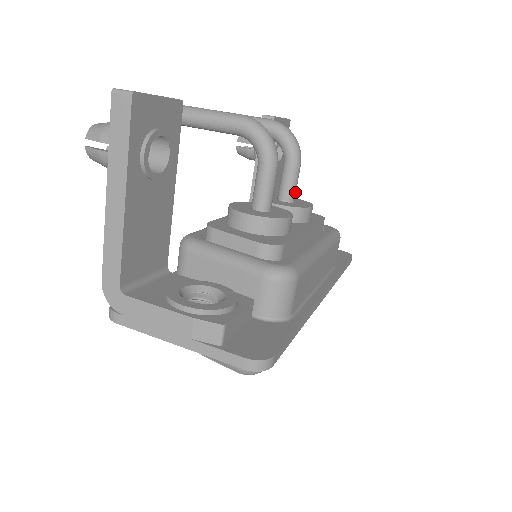
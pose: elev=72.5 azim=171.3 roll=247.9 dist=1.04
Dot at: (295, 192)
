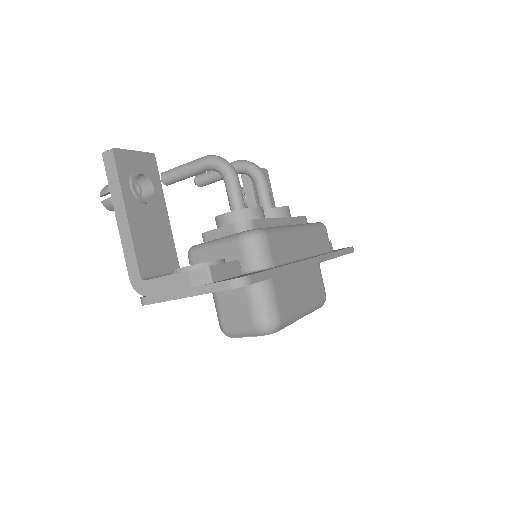
Dot at: (271, 202)
